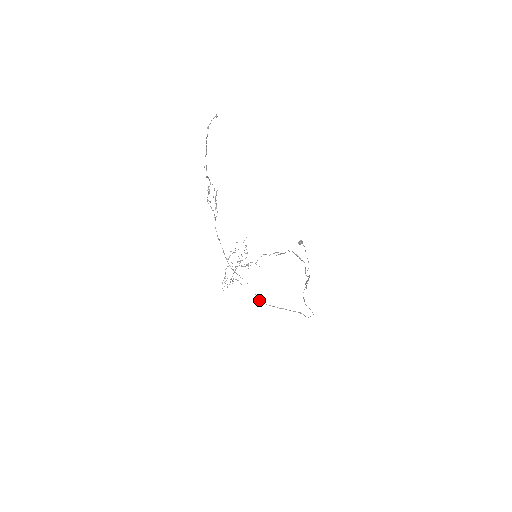
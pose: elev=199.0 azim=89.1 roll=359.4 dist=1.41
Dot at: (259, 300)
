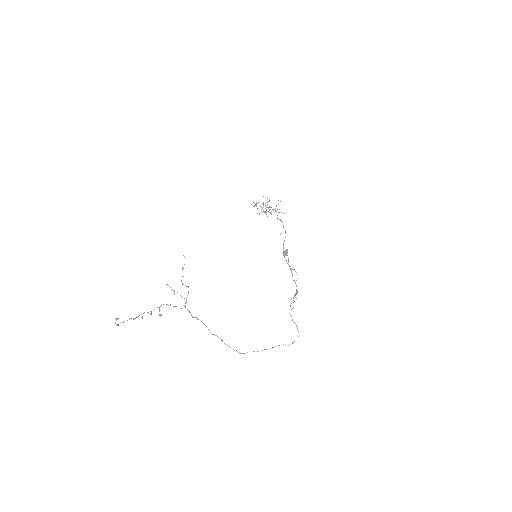
Dot at: (241, 353)
